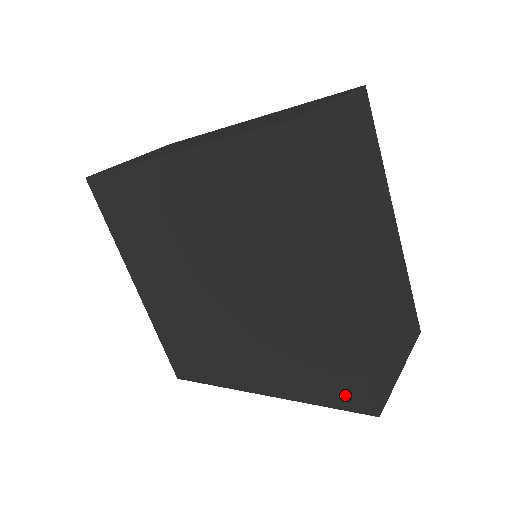
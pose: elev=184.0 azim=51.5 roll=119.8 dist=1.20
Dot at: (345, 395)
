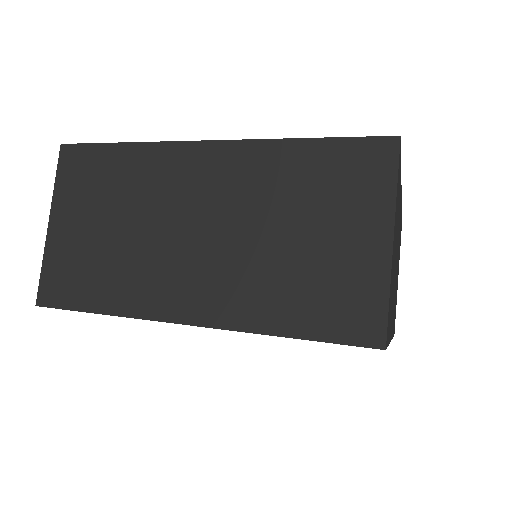
Dot at: occluded
